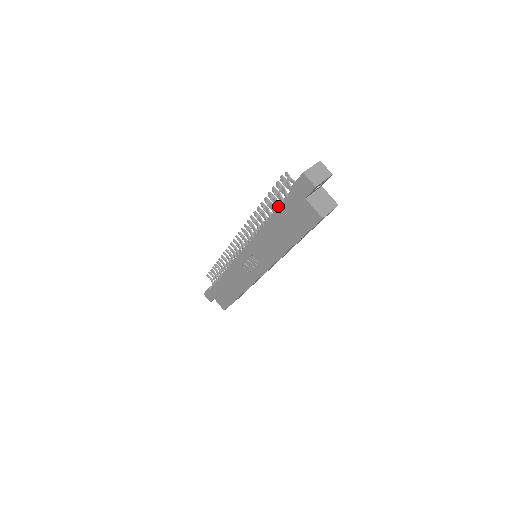
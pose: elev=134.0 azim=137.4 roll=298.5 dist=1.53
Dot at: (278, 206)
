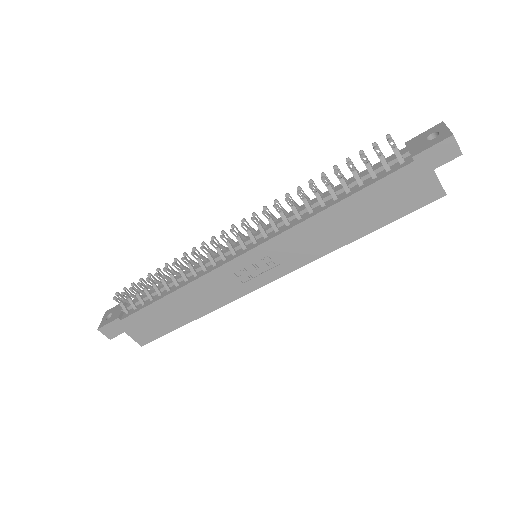
Dot at: (362, 181)
